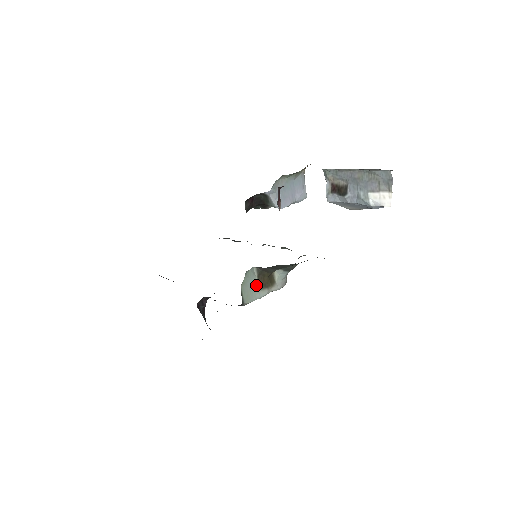
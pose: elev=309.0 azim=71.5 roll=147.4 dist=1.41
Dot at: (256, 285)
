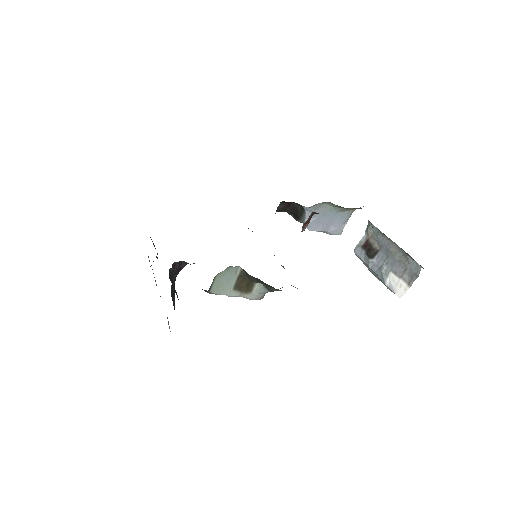
Dot at: (232, 283)
